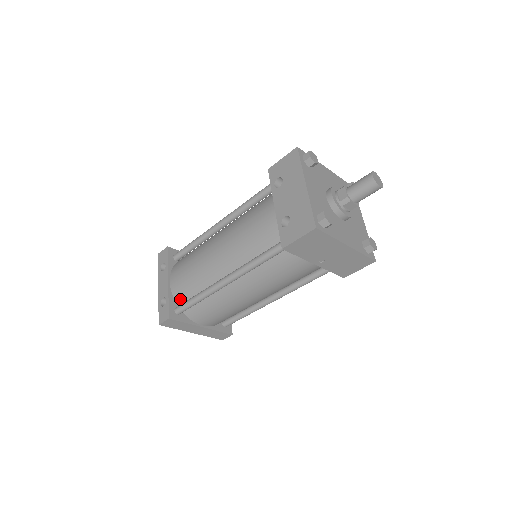
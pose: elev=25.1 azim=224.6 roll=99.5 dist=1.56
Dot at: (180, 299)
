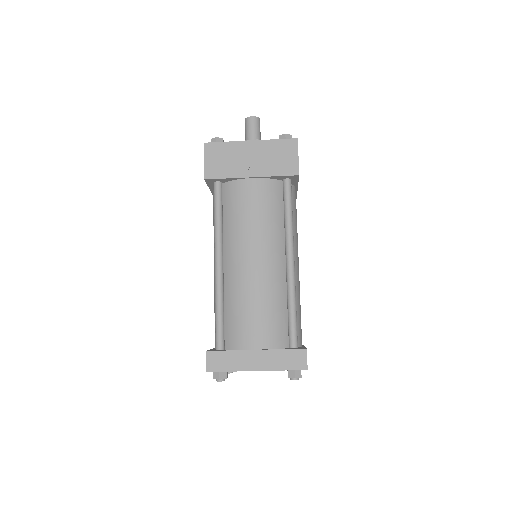
Dot at: occluded
